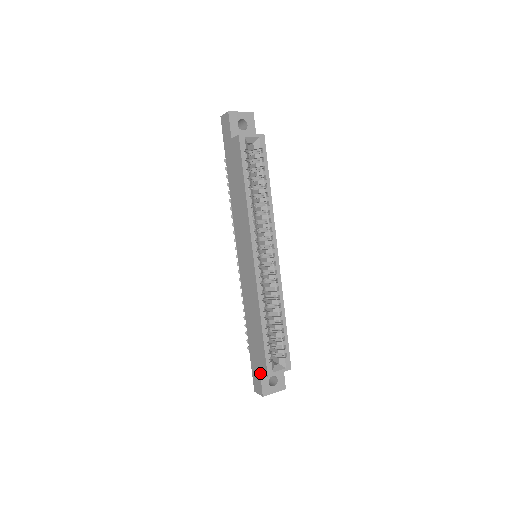
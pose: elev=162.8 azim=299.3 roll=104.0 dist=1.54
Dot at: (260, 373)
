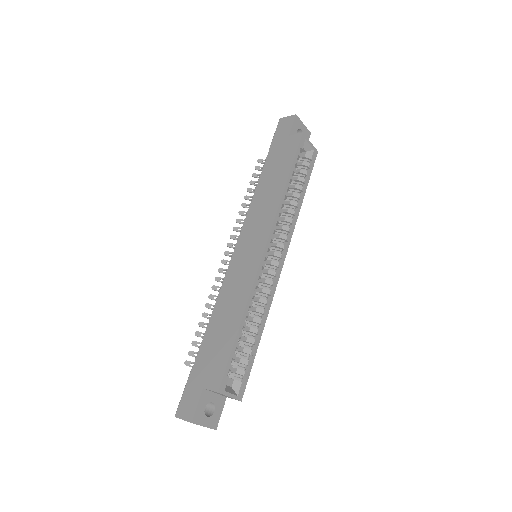
Dot at: (203, 389)
